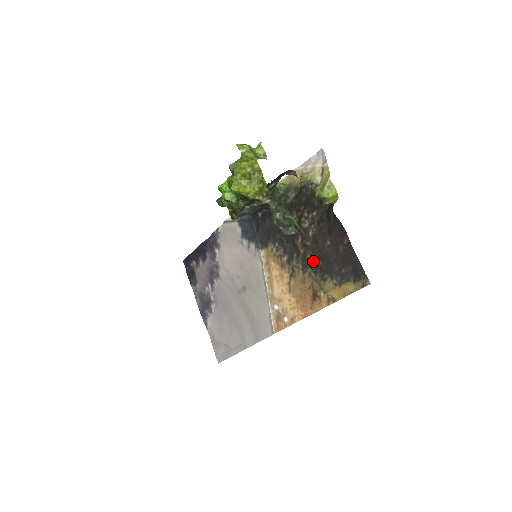
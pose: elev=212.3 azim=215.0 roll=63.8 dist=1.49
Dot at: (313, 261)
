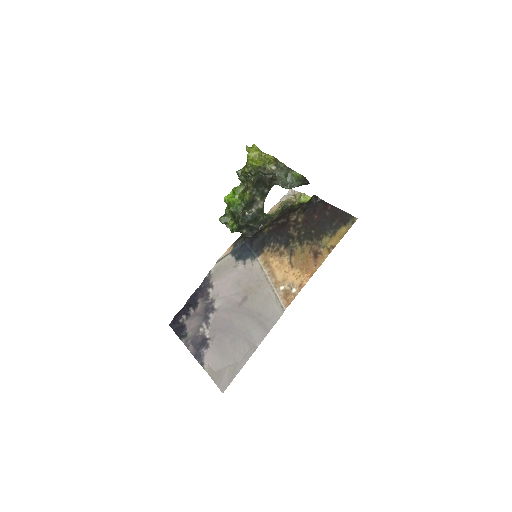
Dot at: (307, 234)
